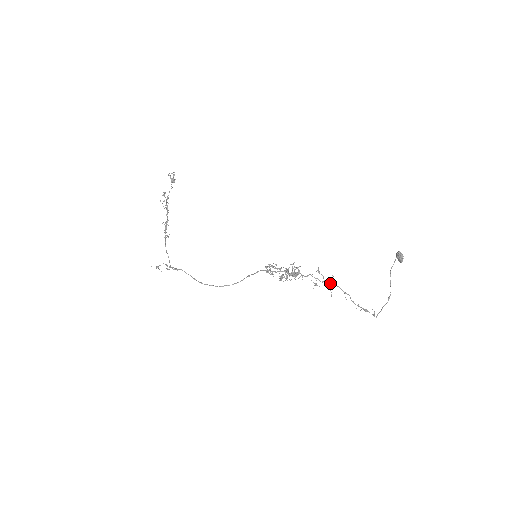
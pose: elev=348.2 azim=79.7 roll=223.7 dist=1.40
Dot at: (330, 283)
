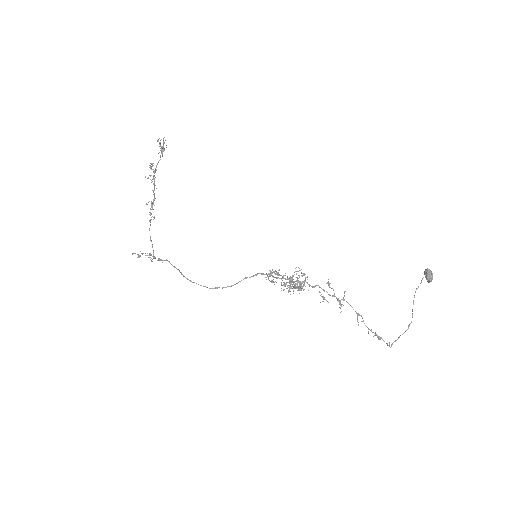
Dot at: (341, 299)
